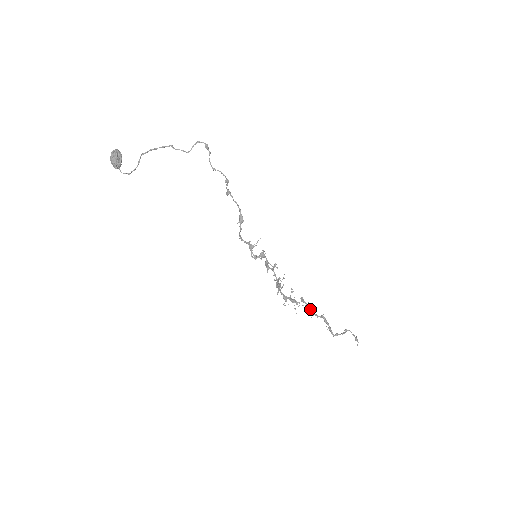
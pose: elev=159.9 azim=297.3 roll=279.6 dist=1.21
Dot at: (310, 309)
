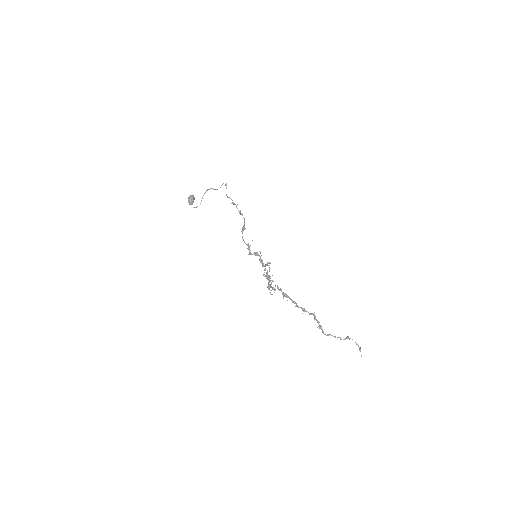
Dot at: (294, 301)
